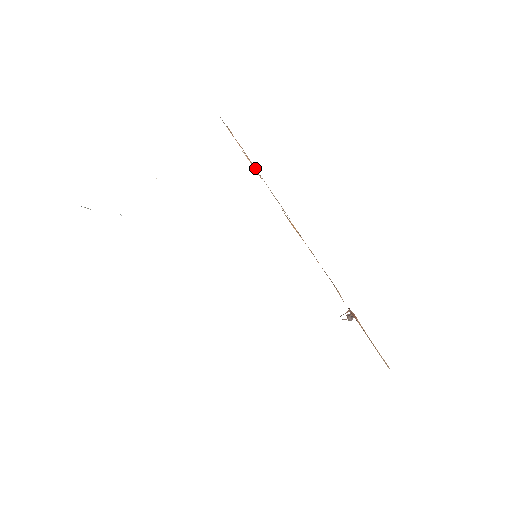
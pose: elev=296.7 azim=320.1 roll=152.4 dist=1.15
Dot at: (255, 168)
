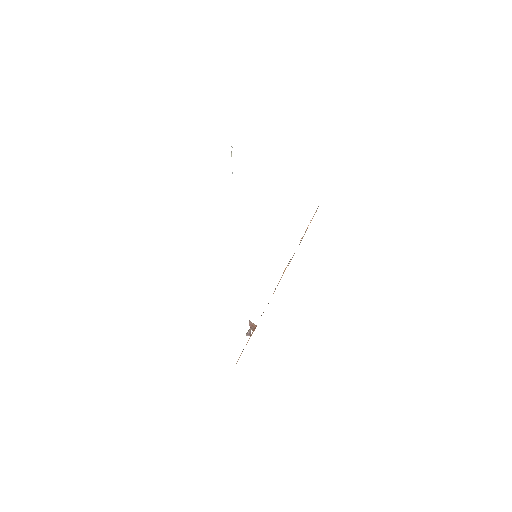
Dot at: (303, 236)
